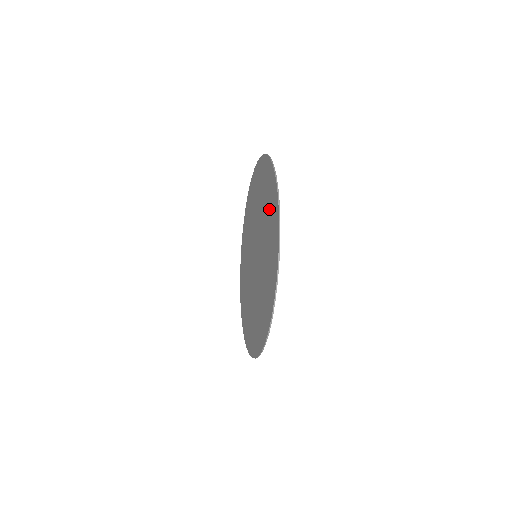
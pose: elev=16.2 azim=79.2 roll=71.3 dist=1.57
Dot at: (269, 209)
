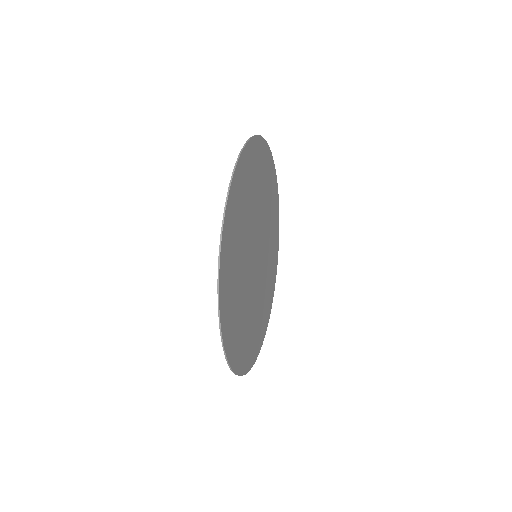
Dot at: (241, 198)
